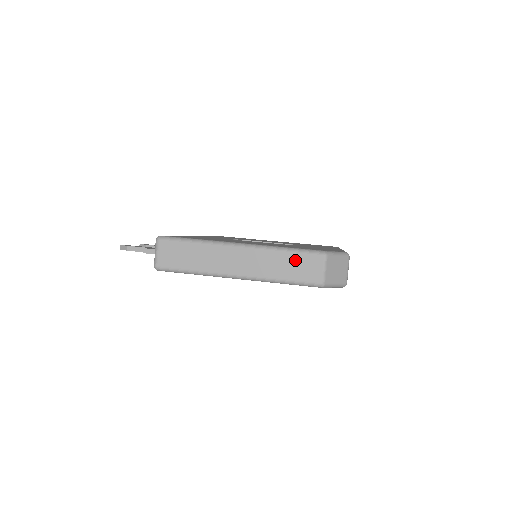
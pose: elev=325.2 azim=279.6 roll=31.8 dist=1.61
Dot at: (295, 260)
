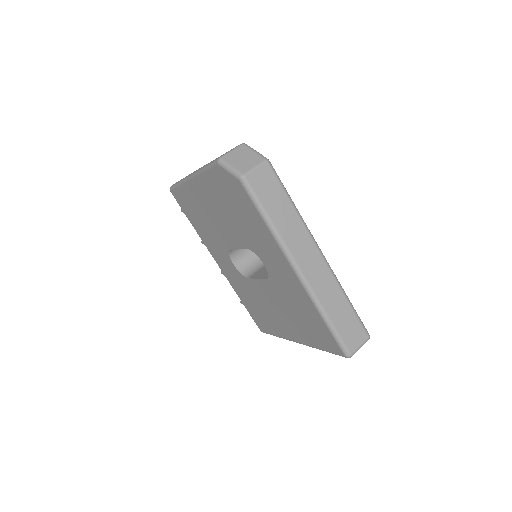
Dot at: occluded
